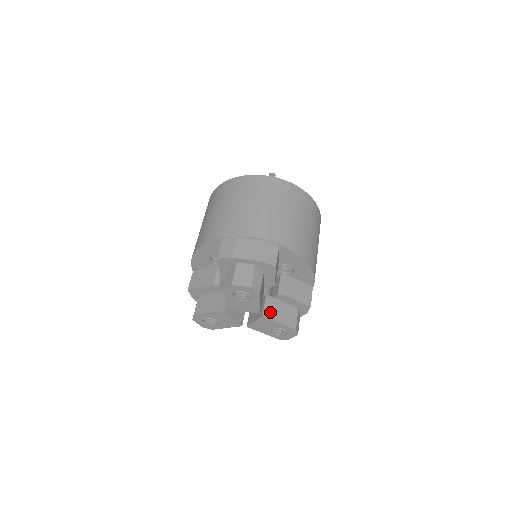
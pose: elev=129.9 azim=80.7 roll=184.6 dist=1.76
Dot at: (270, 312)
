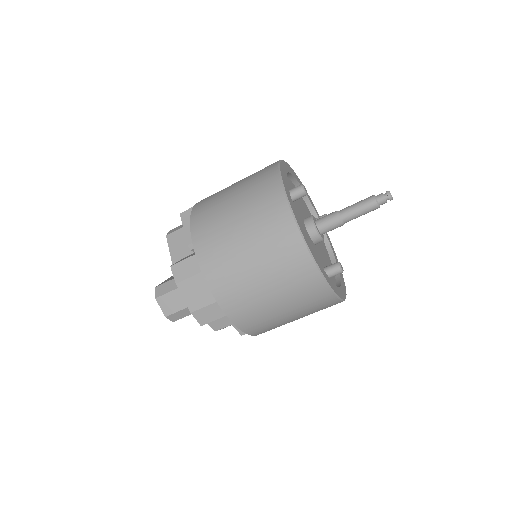
Dot at: occluded
